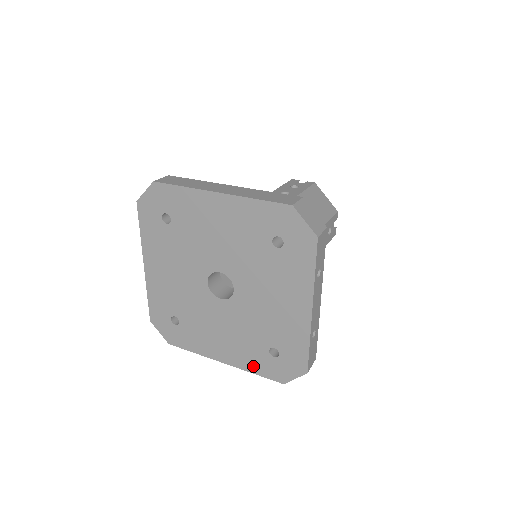
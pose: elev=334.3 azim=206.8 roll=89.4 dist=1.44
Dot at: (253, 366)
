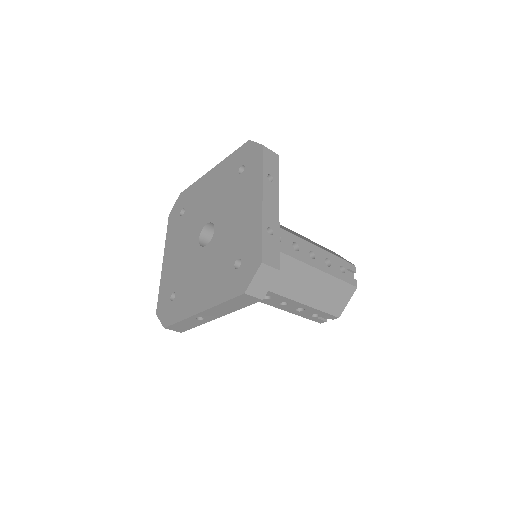
Dot at: (222, 294)
